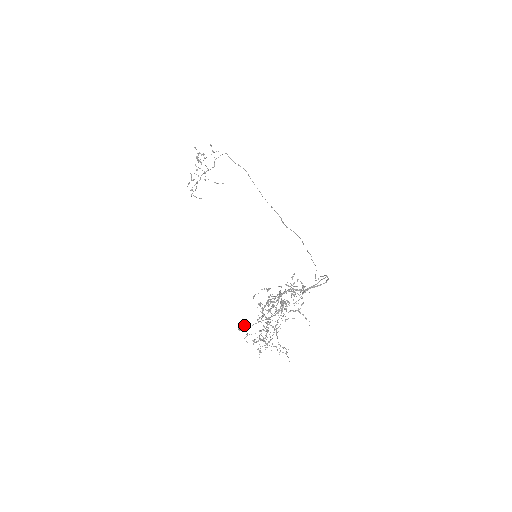
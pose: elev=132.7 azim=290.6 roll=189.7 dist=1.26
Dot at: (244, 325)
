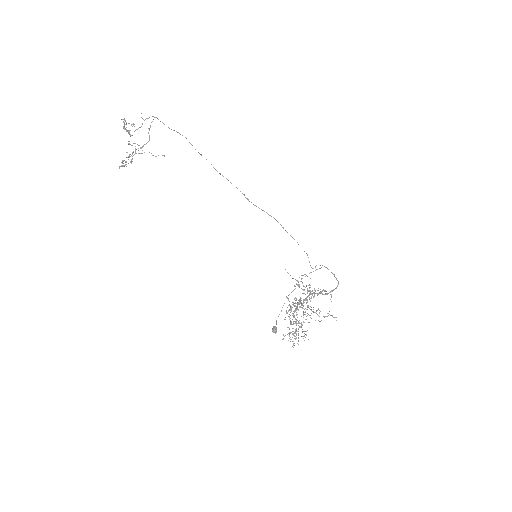
Dot at: (276, 327)
